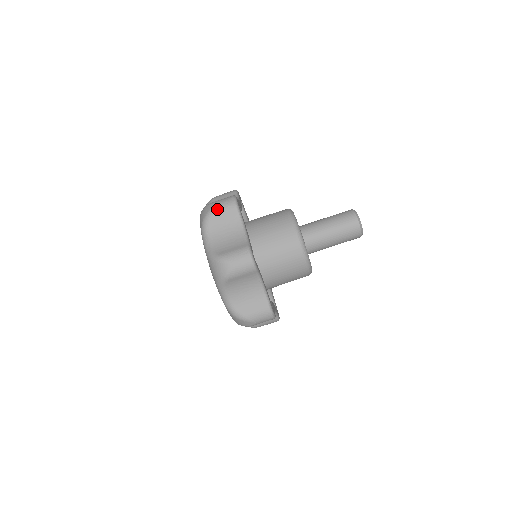
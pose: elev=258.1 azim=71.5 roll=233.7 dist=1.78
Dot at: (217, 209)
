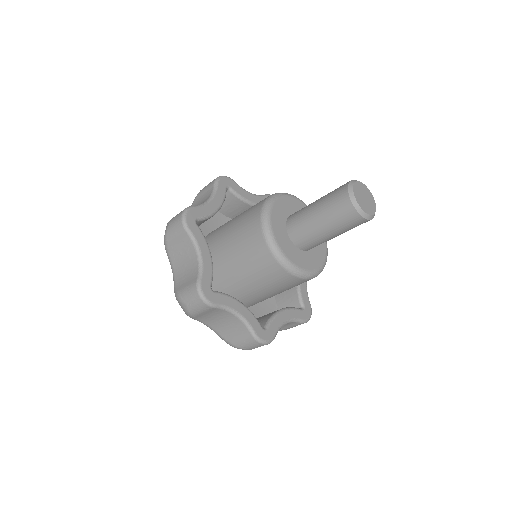
Dot at: (193, 312)
